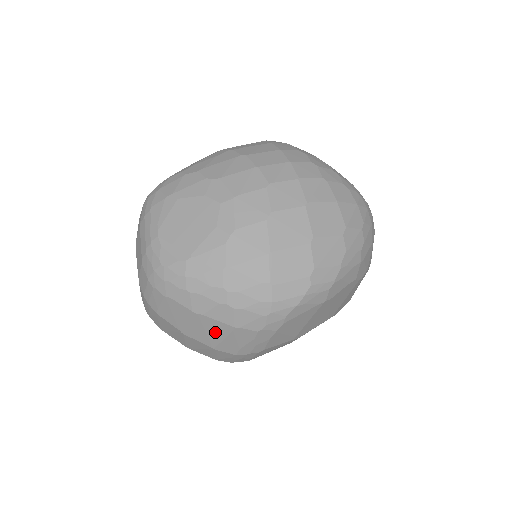
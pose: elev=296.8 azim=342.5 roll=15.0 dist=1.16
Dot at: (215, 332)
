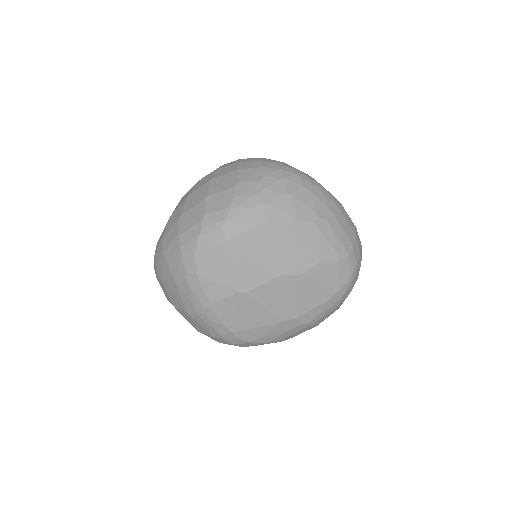
Dot at: (175, 293)
